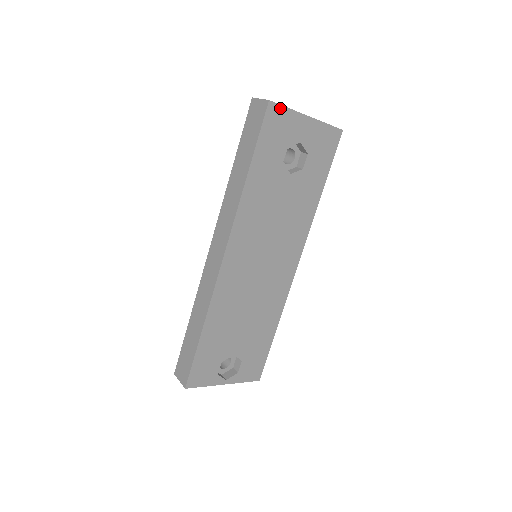
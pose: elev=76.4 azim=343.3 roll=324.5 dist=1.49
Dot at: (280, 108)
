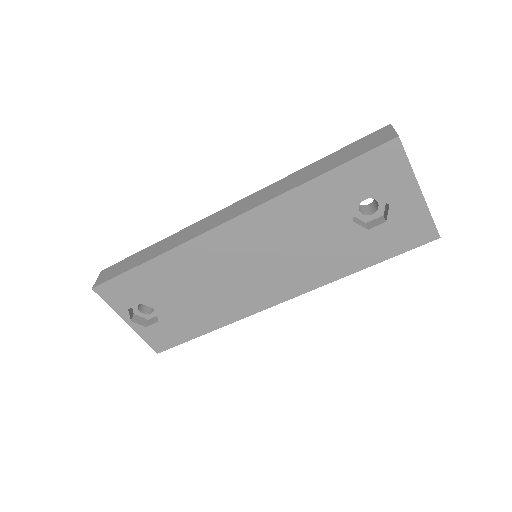
Dot at: (402, 154)
